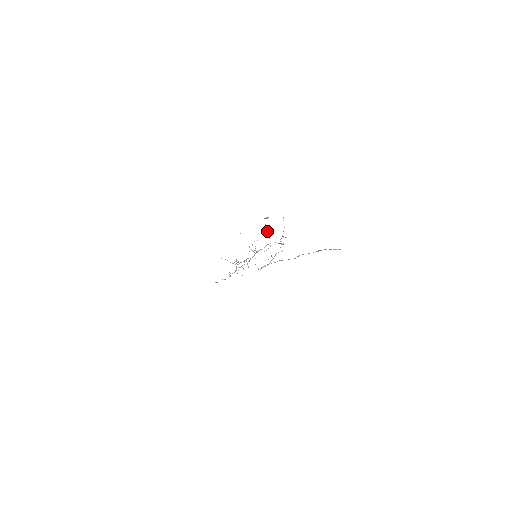
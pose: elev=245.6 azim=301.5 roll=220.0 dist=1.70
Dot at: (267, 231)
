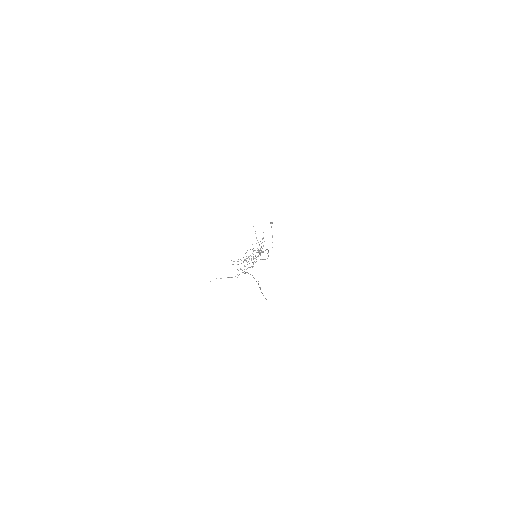
Dot at: (272, 235)
